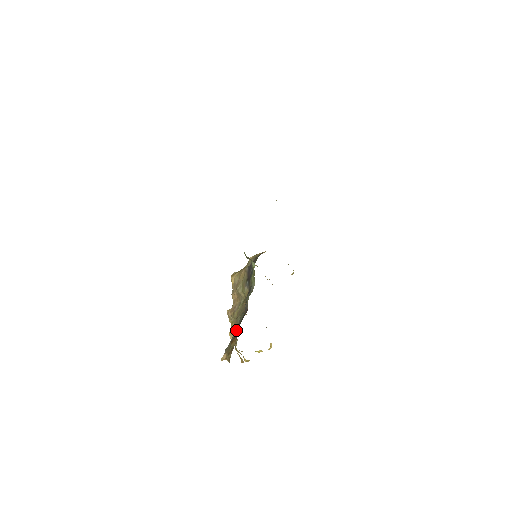
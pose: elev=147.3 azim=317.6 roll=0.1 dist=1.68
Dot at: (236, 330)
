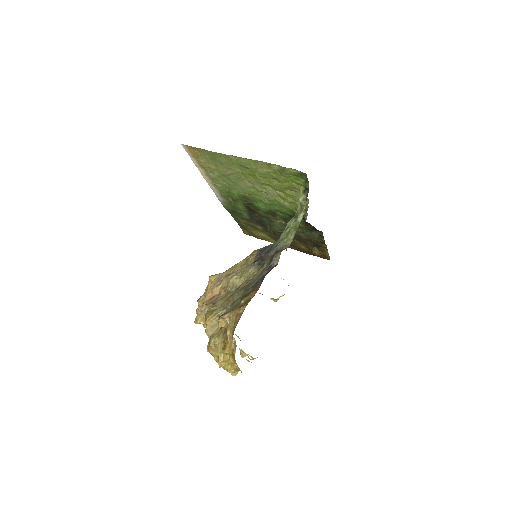
Dot at: (251, 288)
